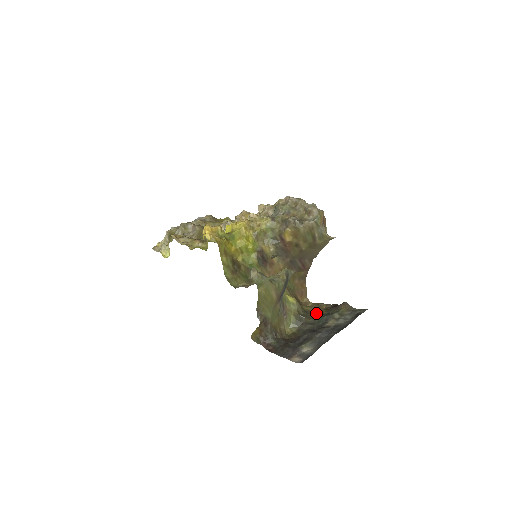
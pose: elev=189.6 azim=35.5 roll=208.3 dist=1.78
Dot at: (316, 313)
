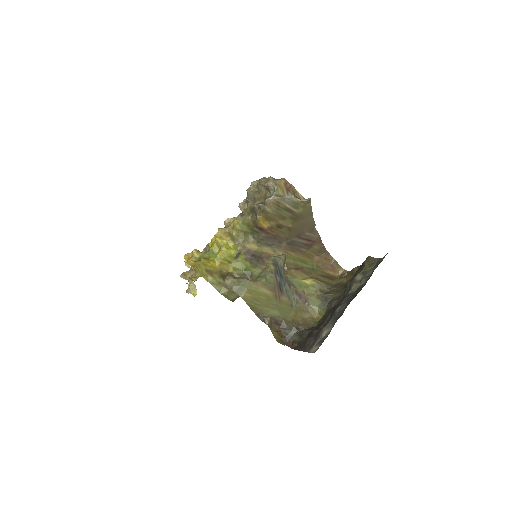
Dot at: occluded
